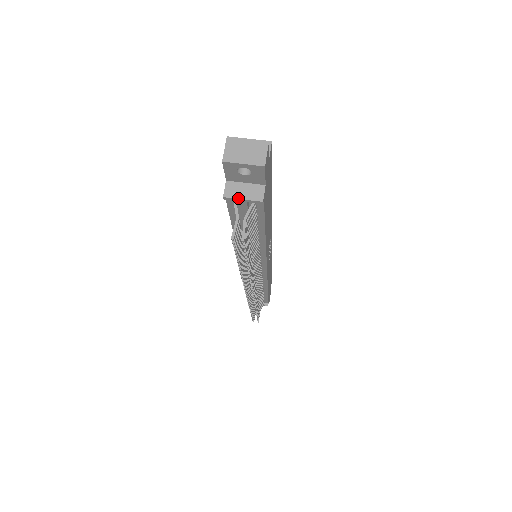
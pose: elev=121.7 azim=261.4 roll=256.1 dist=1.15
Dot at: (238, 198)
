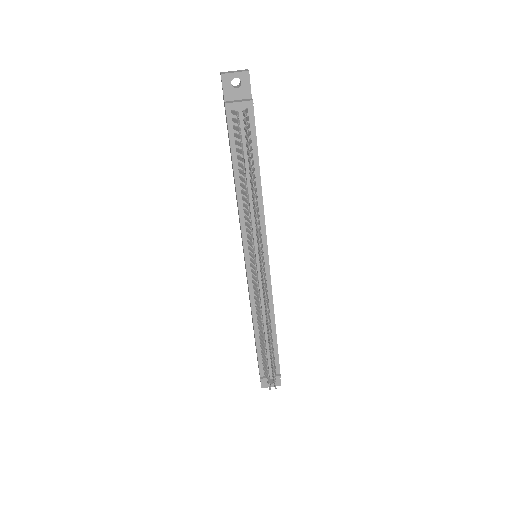
Dot at: (235, 102)
